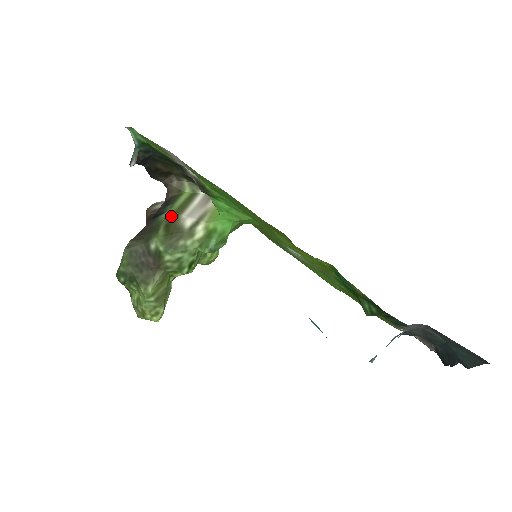
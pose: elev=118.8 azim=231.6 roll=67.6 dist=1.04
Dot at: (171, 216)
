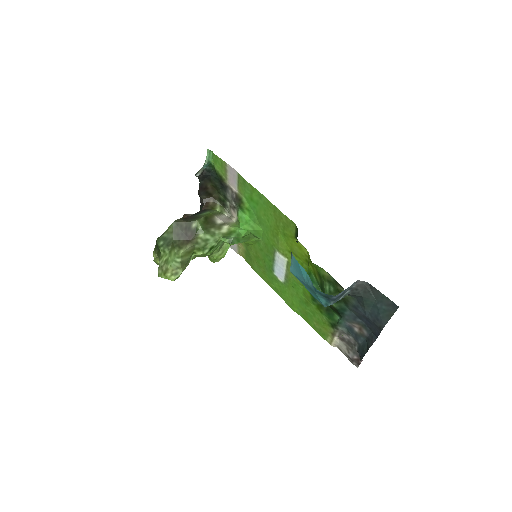
Dot at: (209, 214)
